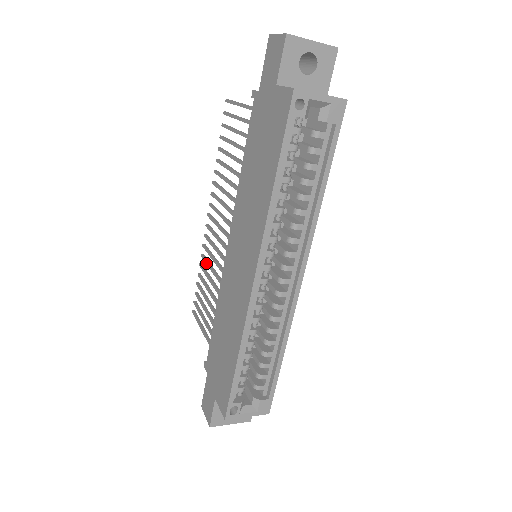
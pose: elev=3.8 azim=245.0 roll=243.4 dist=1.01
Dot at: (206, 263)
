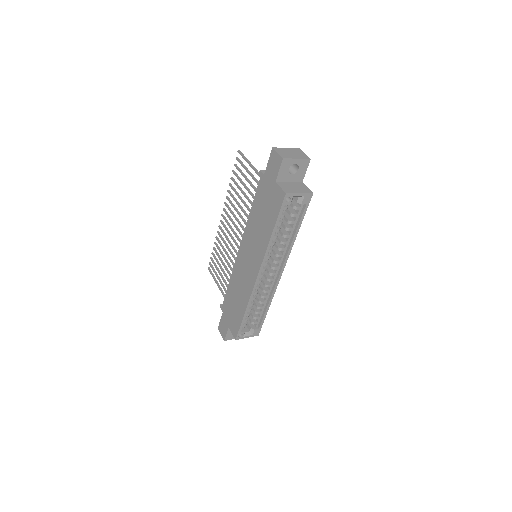
Dot at: (220, 245)
